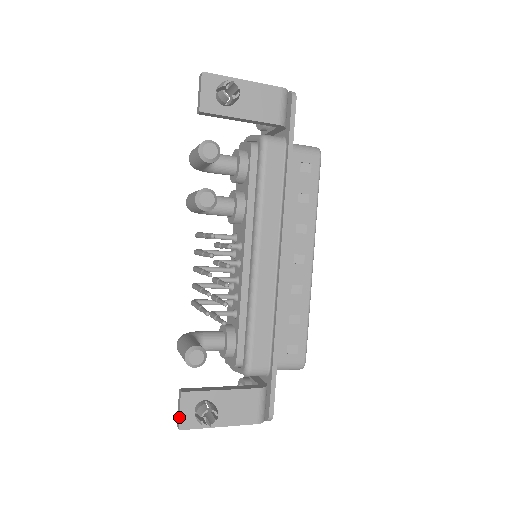
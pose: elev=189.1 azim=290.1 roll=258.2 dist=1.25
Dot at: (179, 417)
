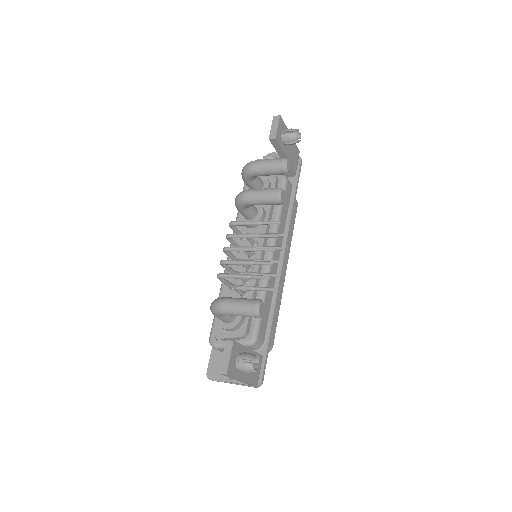
Dot at: (229, 362)
